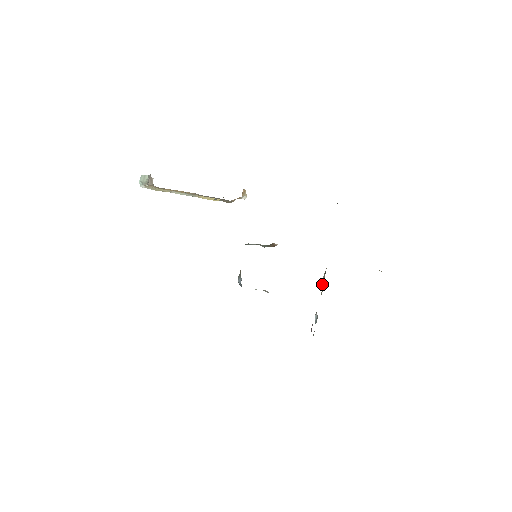
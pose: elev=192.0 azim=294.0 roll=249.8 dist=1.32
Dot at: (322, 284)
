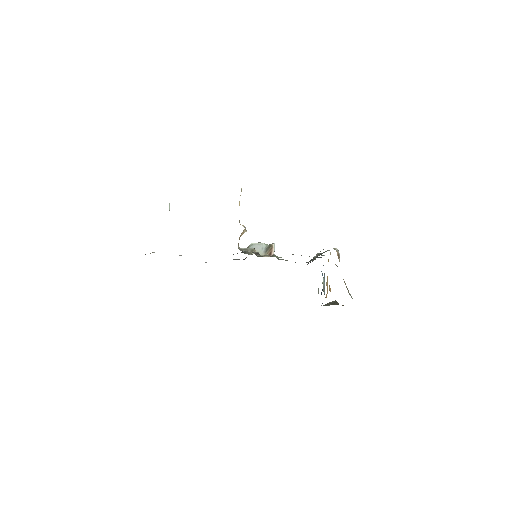
Dot at: (316, 255)
